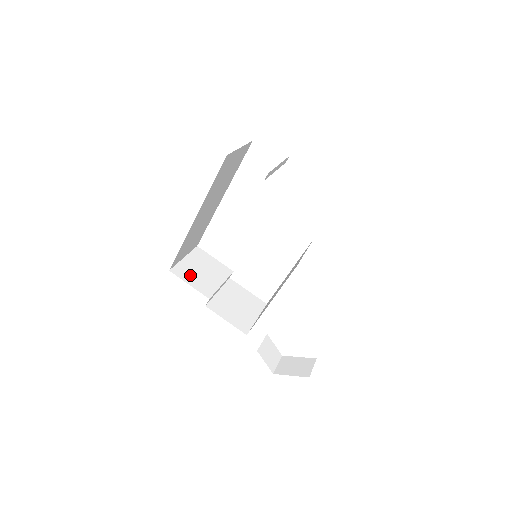
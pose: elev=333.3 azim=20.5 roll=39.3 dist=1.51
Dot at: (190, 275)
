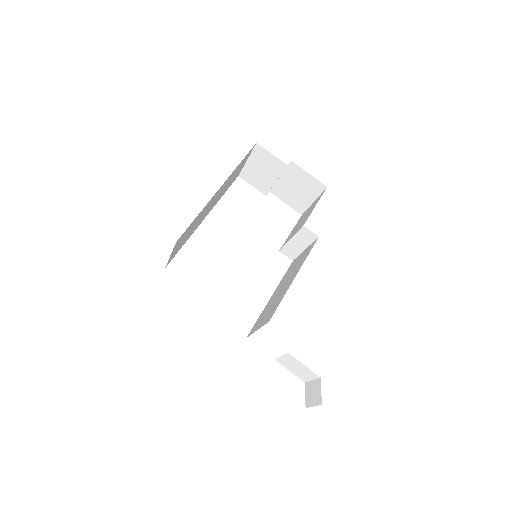
Dot at: occluded
